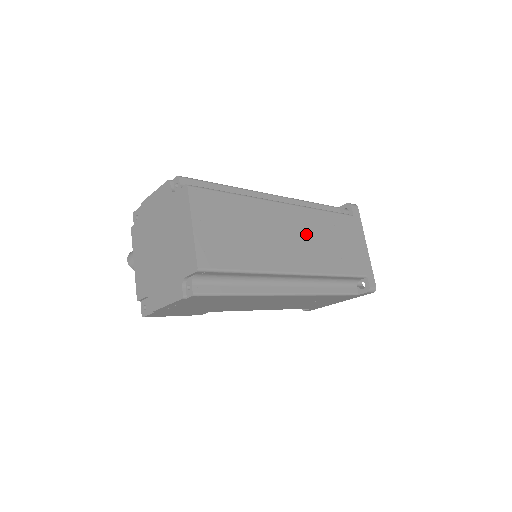
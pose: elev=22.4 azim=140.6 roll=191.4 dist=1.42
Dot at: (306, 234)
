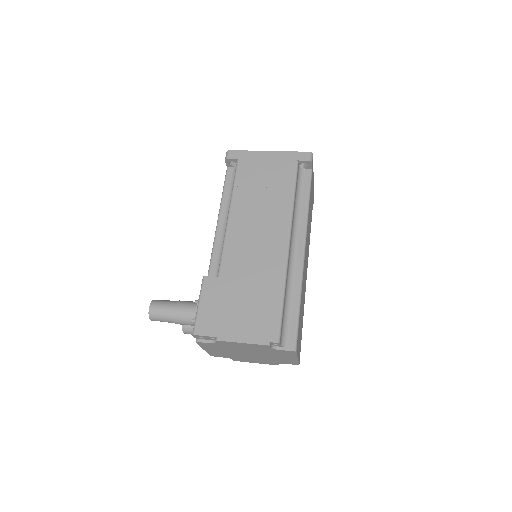
Dot at: (307, 245)
